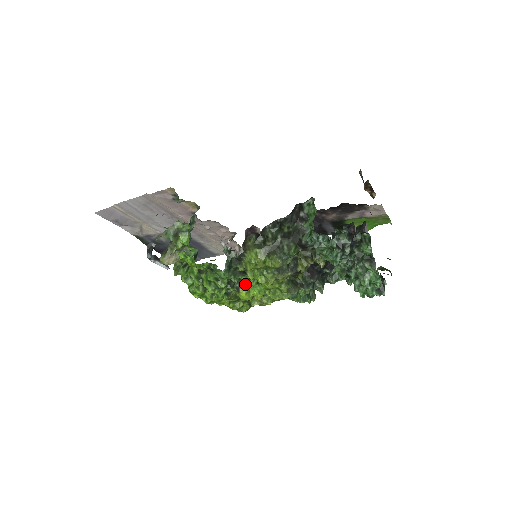
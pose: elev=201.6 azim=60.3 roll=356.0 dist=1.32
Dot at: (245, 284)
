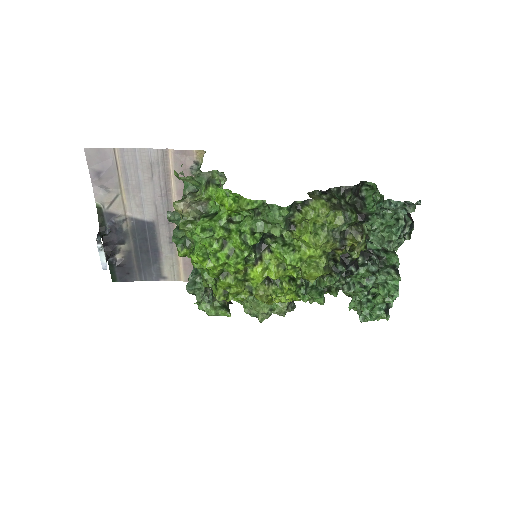
Dot at: (266, 258)
